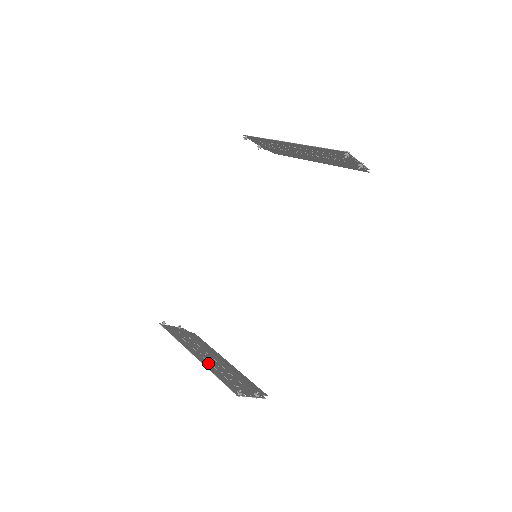
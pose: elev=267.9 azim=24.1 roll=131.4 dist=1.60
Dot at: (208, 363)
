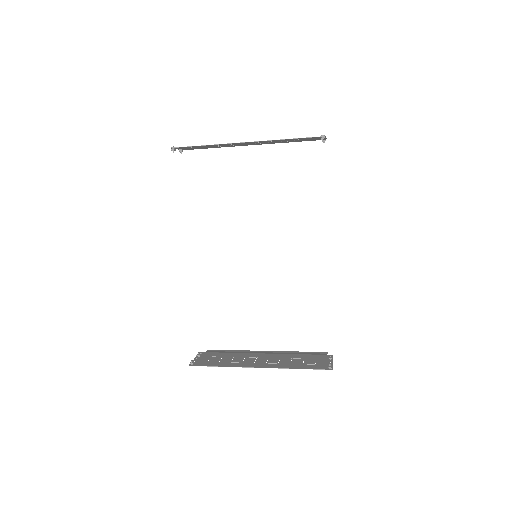
Dot at: (274, 364)
